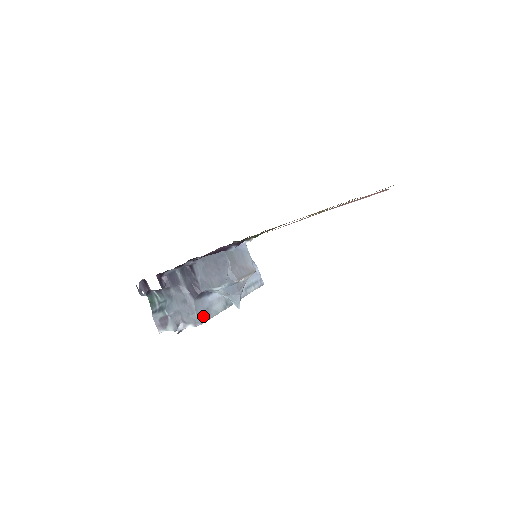
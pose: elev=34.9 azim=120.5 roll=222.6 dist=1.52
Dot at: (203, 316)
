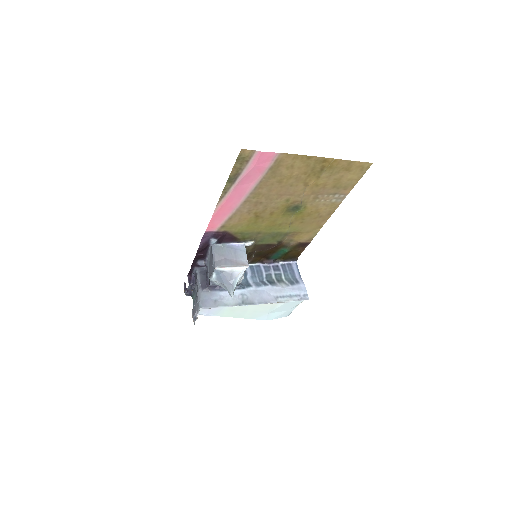
Dot at: (207, 303)
